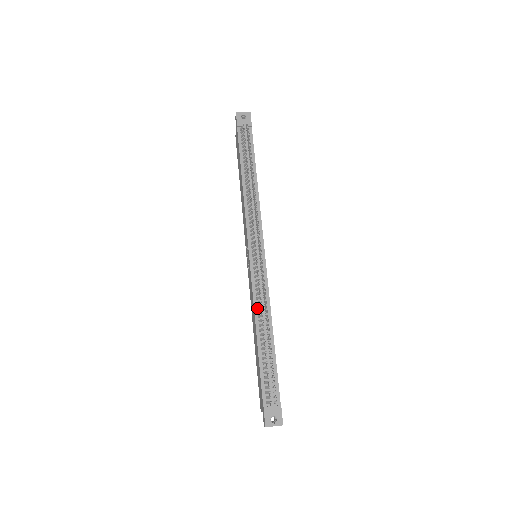
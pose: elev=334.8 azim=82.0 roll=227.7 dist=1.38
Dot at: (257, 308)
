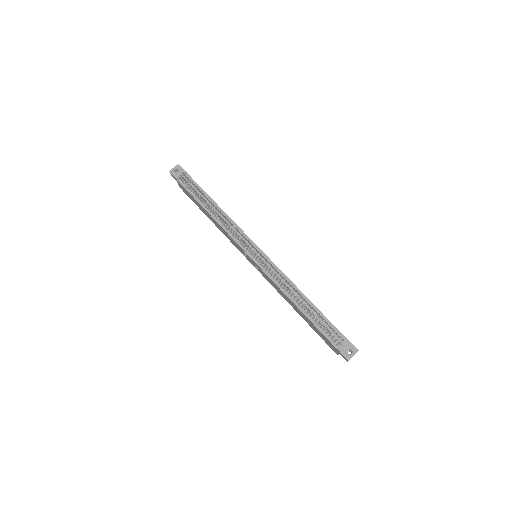
Dot at: (283, 289)
